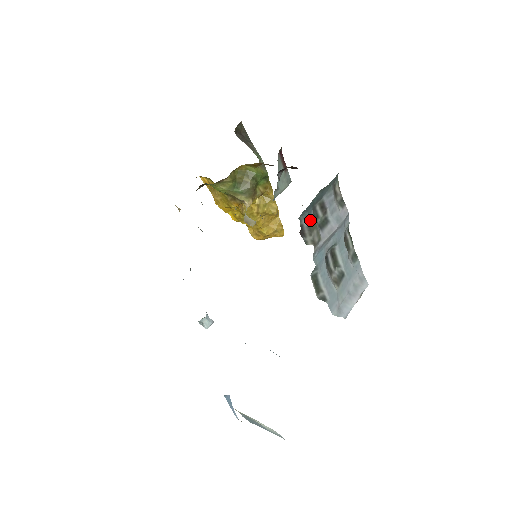
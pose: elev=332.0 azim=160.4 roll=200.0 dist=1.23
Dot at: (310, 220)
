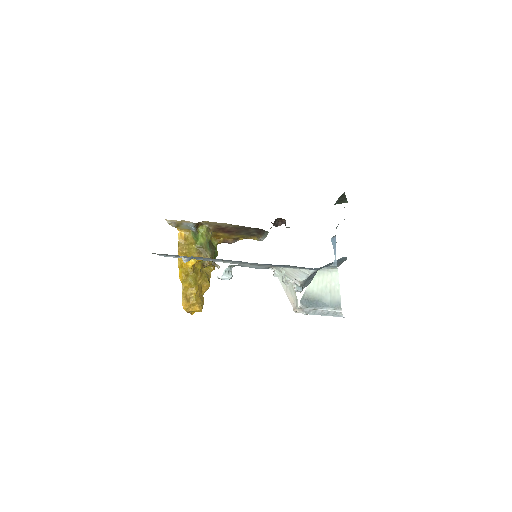
Dot at: occluded
